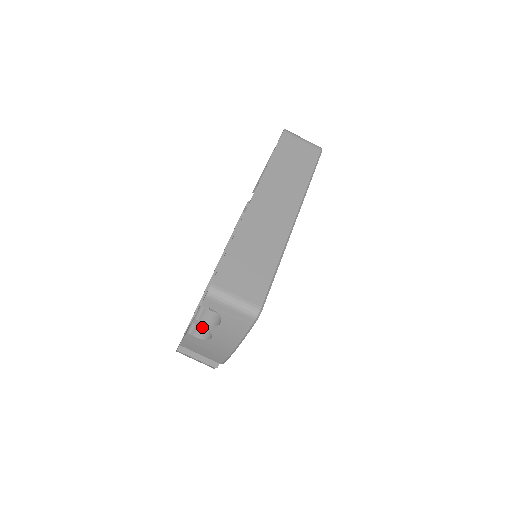
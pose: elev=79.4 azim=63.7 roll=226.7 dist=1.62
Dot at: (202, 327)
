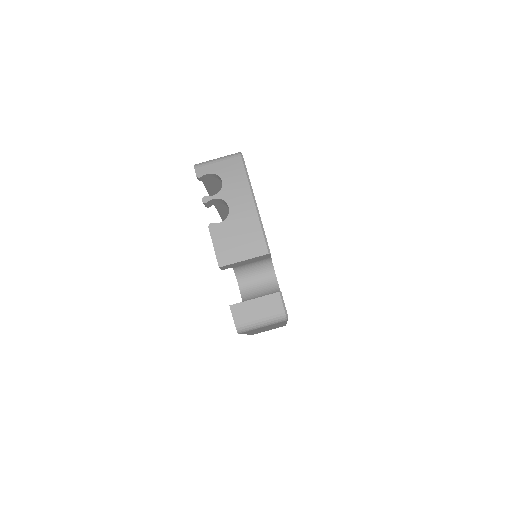
Dot at: occluded
